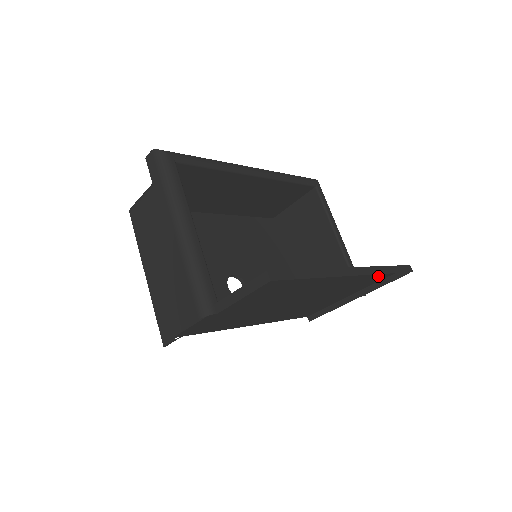
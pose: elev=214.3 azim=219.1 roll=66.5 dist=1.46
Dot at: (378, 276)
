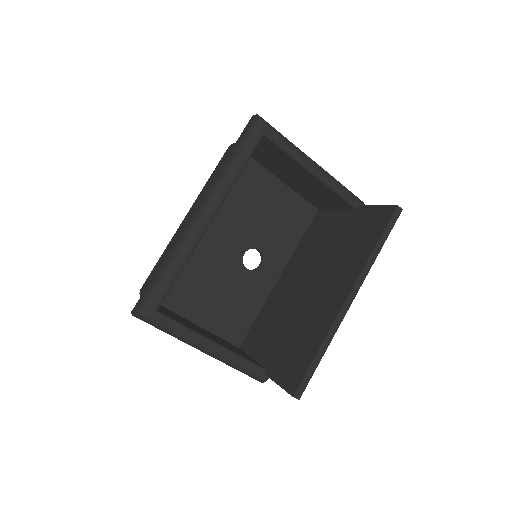
Dot at: (370, 227)
